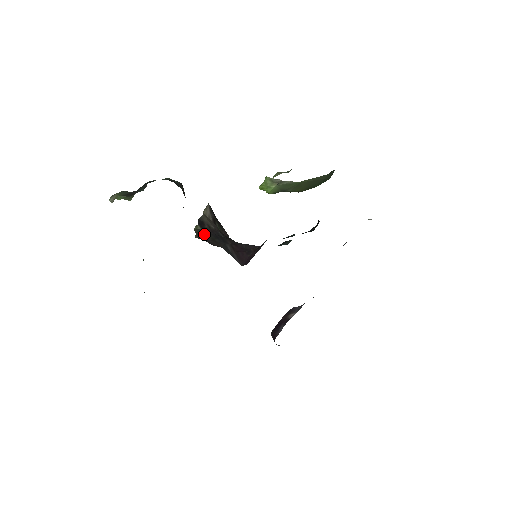
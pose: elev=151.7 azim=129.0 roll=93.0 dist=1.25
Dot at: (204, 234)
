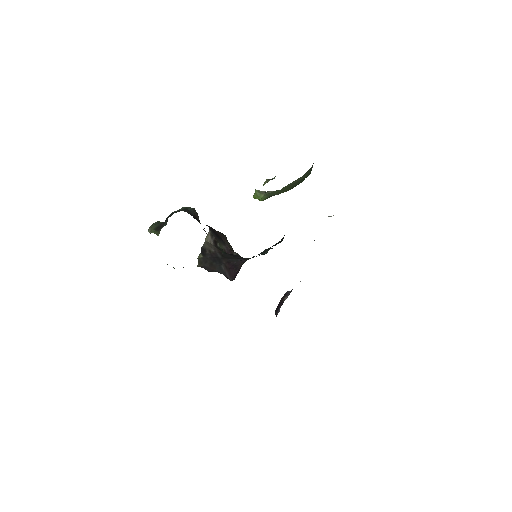
Dot at: (204, 261)
